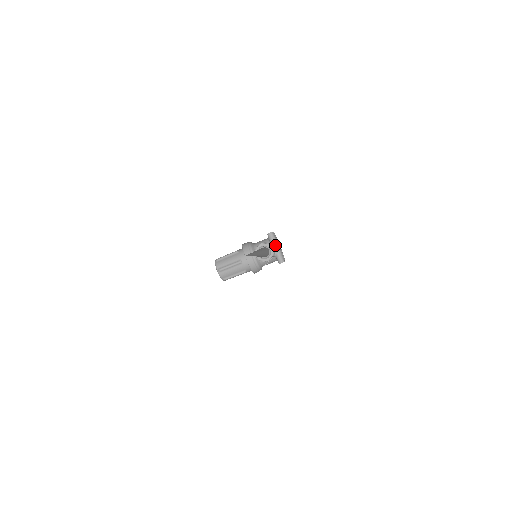
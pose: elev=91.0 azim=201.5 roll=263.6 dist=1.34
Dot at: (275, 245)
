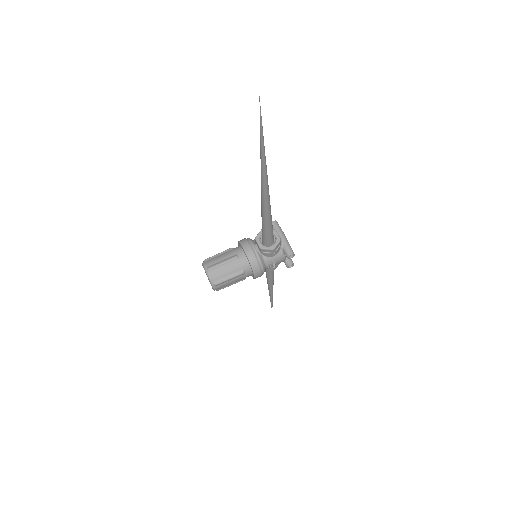
Dot at: (281, 234)
